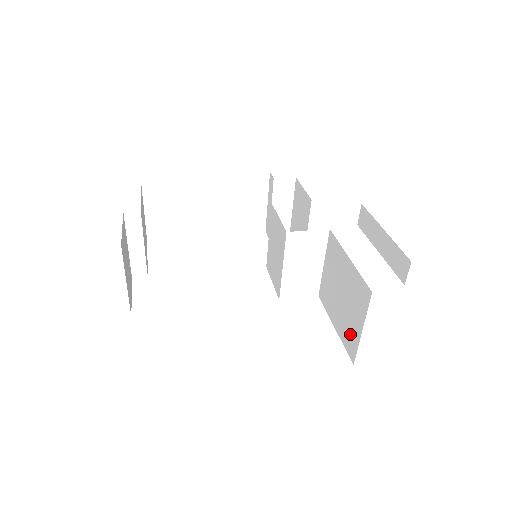
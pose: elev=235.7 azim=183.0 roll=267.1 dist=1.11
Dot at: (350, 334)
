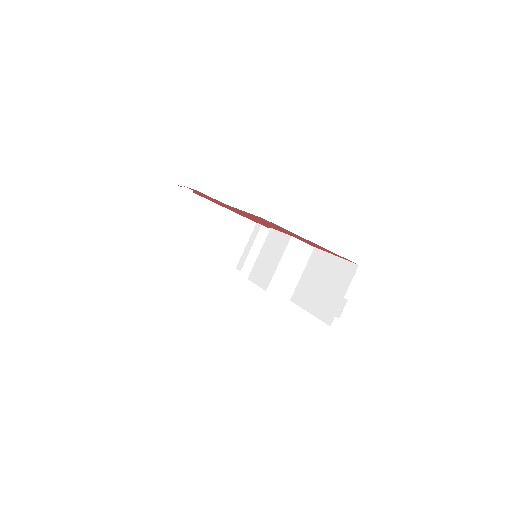
Dot at: (329, 306)
